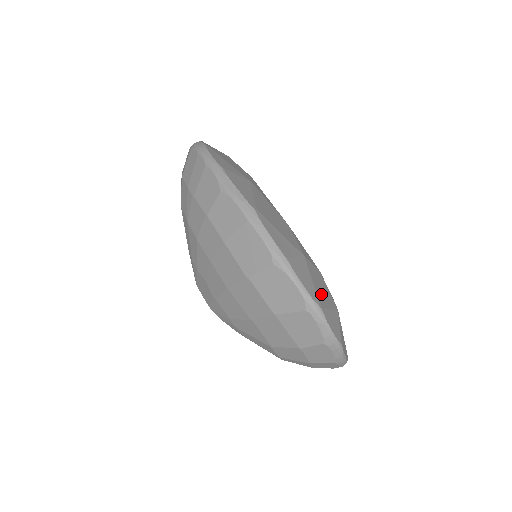
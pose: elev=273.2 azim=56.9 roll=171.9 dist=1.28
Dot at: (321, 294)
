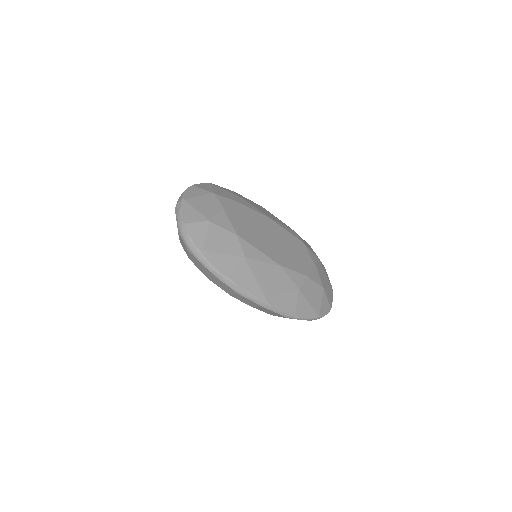
Dot at: (315, 302)
